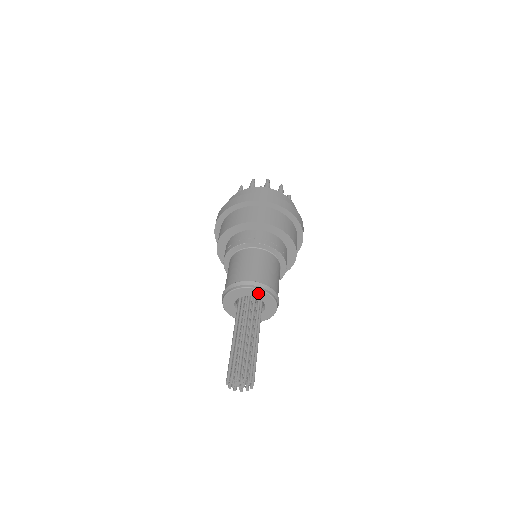
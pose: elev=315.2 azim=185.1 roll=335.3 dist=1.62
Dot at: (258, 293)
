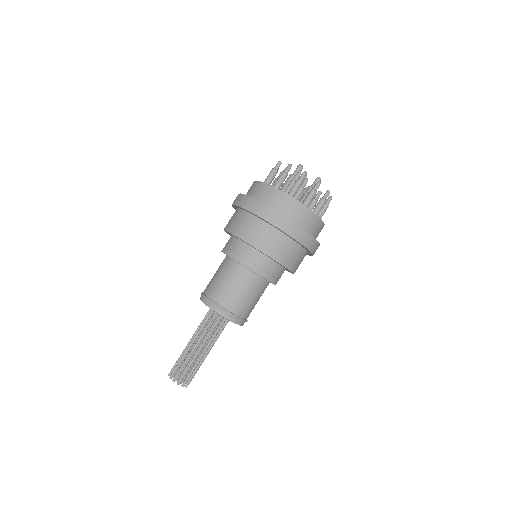
Dot at: occluded
